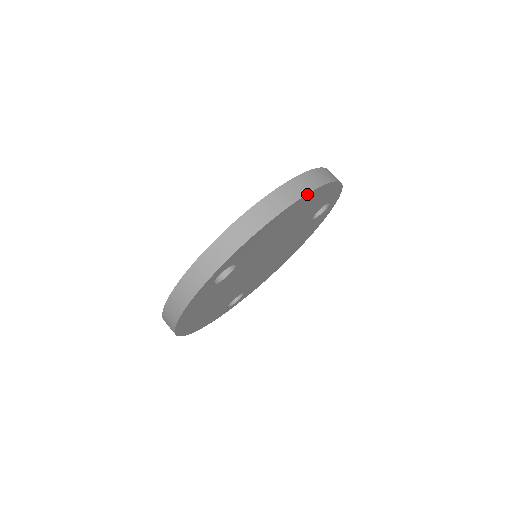
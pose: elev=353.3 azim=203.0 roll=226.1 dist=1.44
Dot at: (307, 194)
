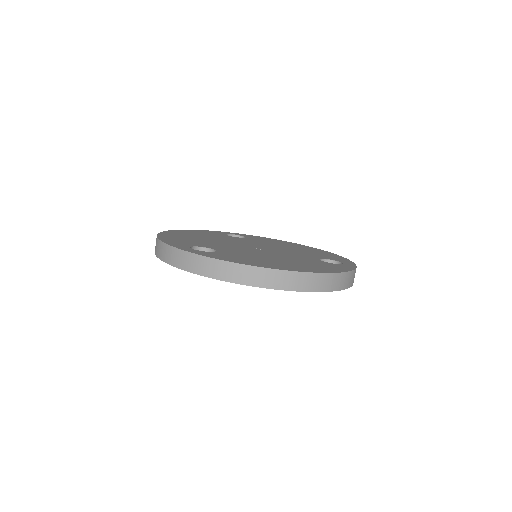
Dot at: (290, 290)
